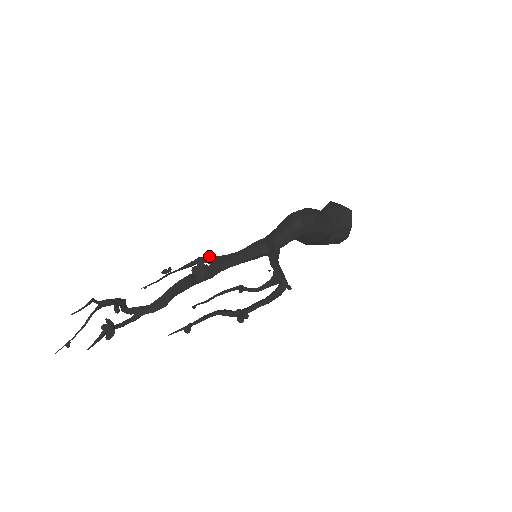
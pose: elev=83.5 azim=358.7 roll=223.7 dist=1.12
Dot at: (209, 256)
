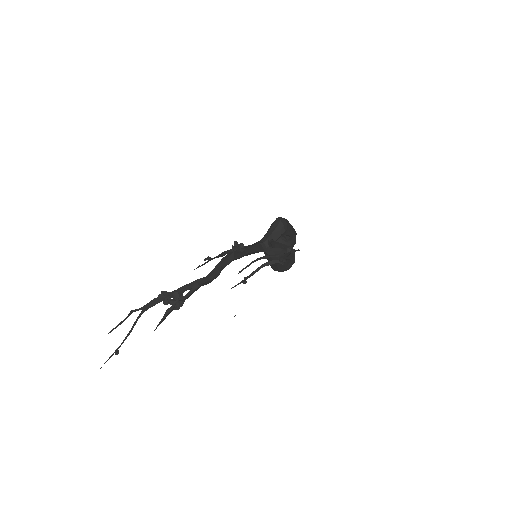
Dot at: (232, 249)
